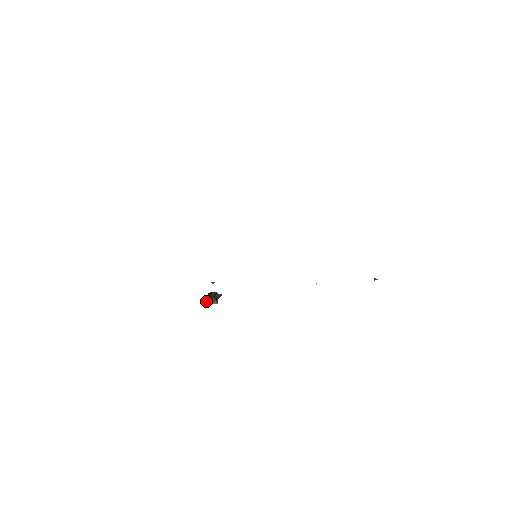
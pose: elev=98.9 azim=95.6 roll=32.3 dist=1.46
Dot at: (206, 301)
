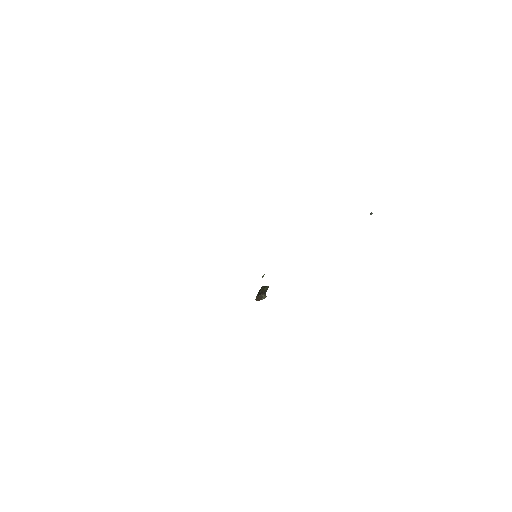
Dot at: (257, 299)
